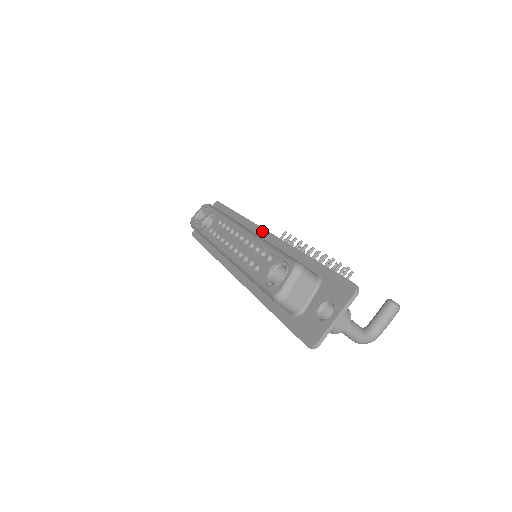
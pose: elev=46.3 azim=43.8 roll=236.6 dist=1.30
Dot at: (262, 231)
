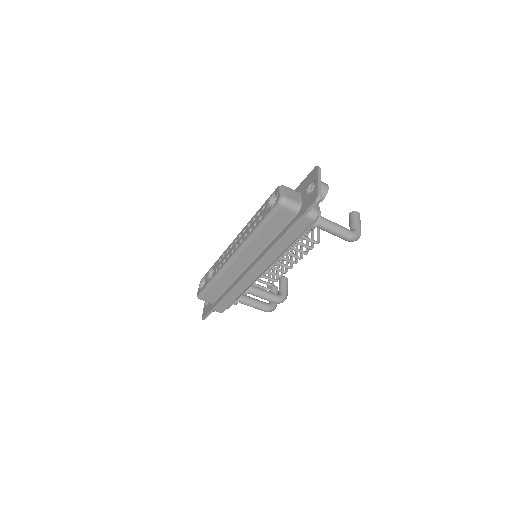
Dot at: occluded
